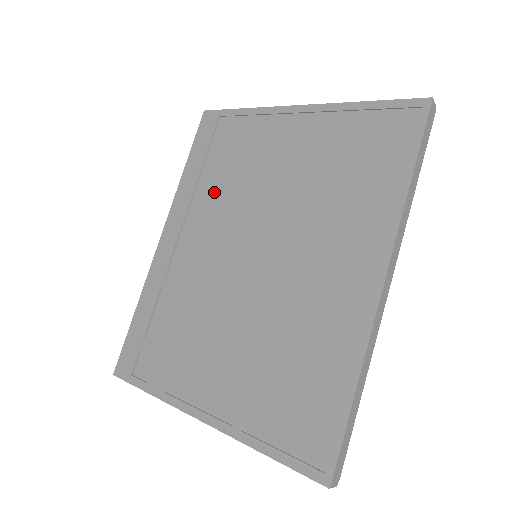
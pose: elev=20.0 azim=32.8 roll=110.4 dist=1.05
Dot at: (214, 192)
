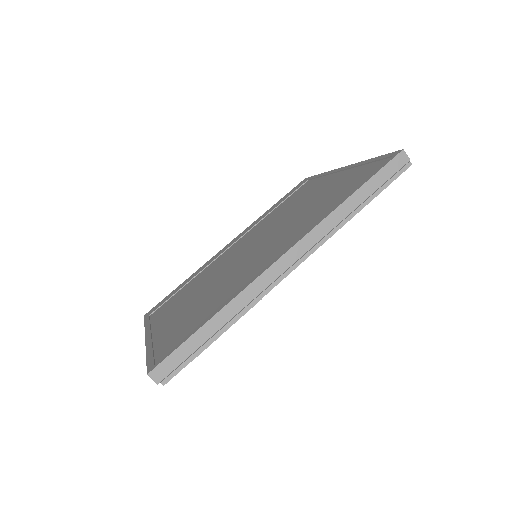
Dot at: (268, 219)
